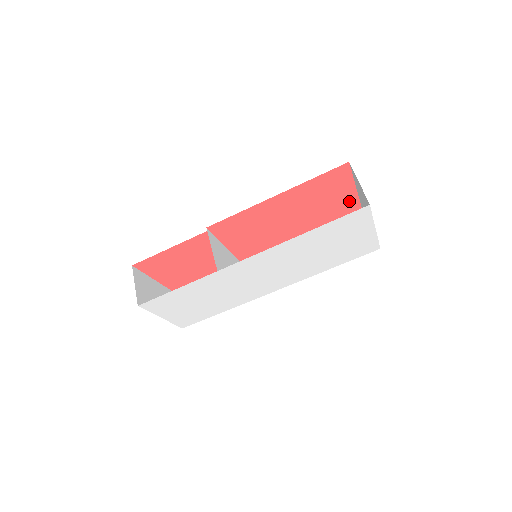
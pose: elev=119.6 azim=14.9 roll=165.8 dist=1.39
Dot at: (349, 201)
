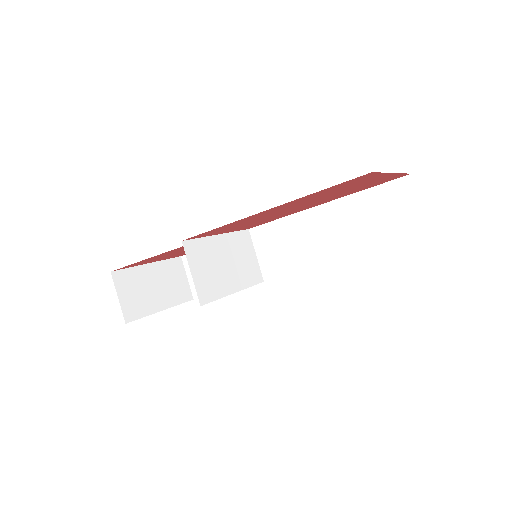
Dot at: (386, 178)
